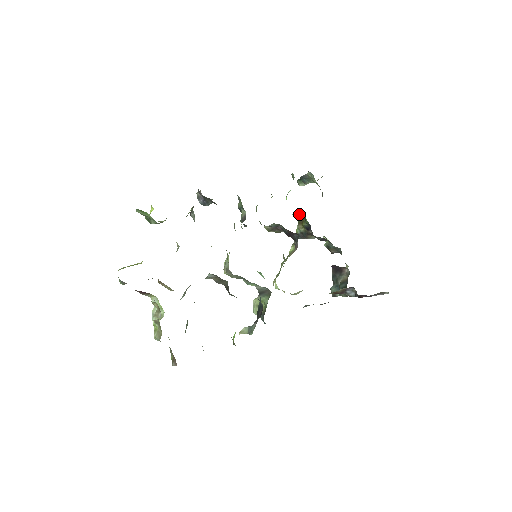
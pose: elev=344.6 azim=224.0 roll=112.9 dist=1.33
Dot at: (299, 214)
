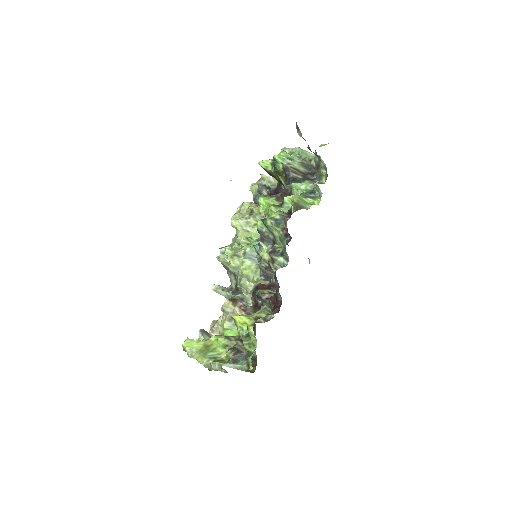
Dot at: occluded
